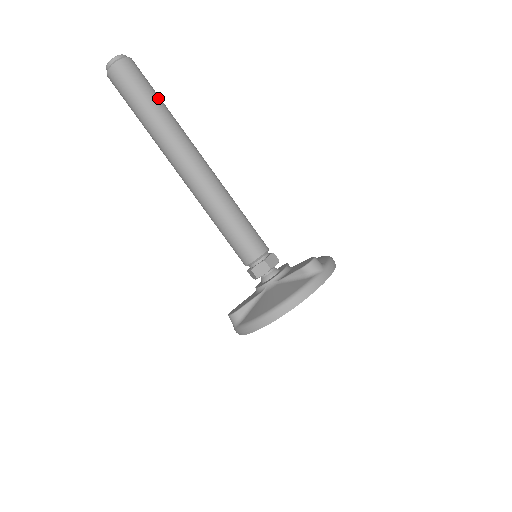
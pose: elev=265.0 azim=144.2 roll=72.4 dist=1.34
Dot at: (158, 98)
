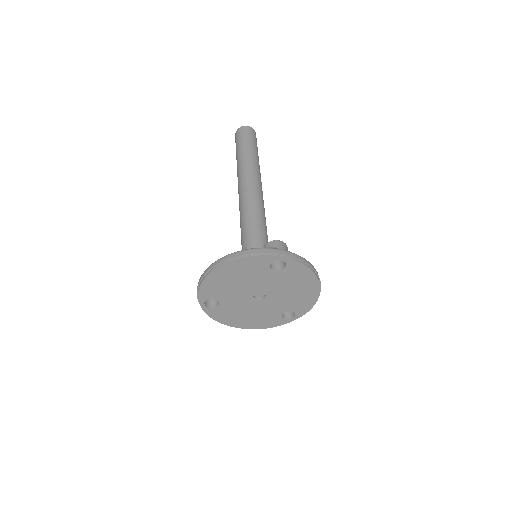
Dot at: (254, 147)
